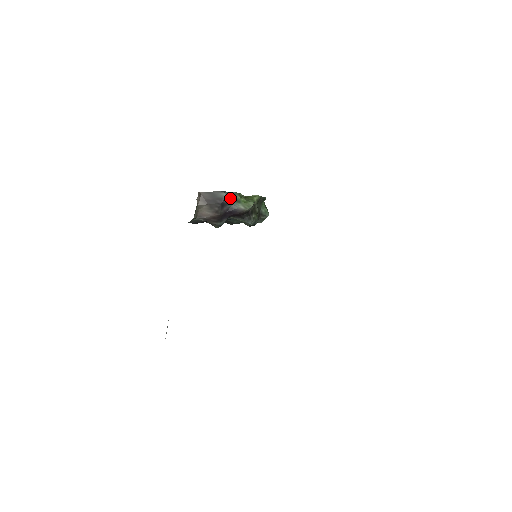
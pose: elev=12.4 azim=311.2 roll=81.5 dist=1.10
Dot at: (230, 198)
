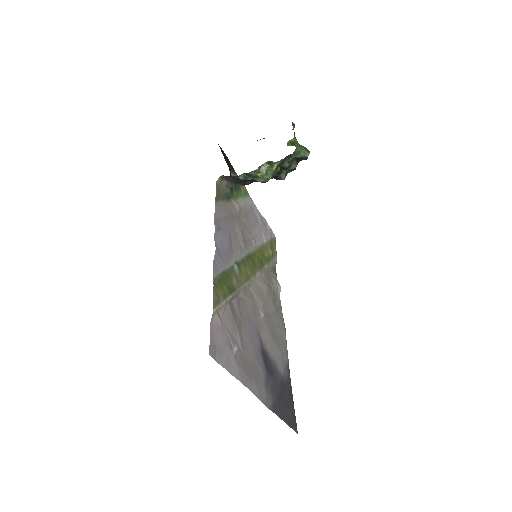
Dot at: (247, 177)
